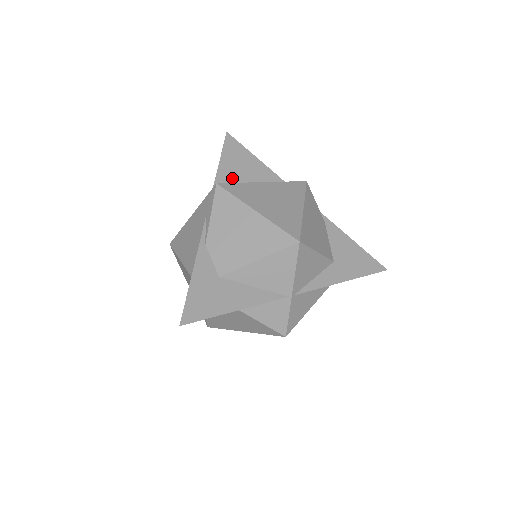
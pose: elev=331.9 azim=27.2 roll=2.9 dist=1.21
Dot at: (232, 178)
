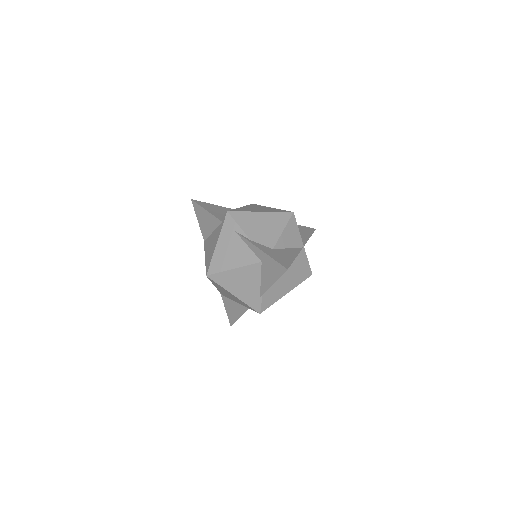
Dot at: (221, 215)
